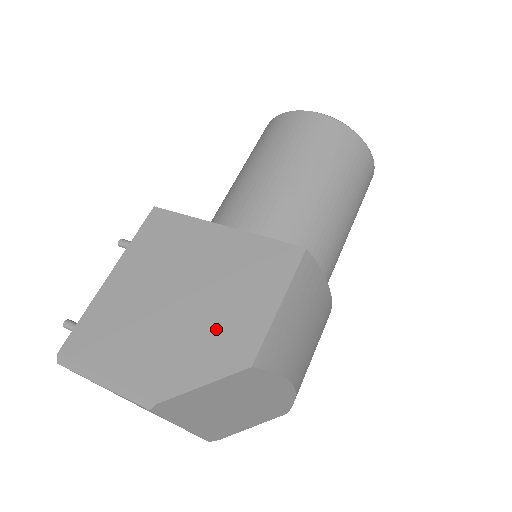
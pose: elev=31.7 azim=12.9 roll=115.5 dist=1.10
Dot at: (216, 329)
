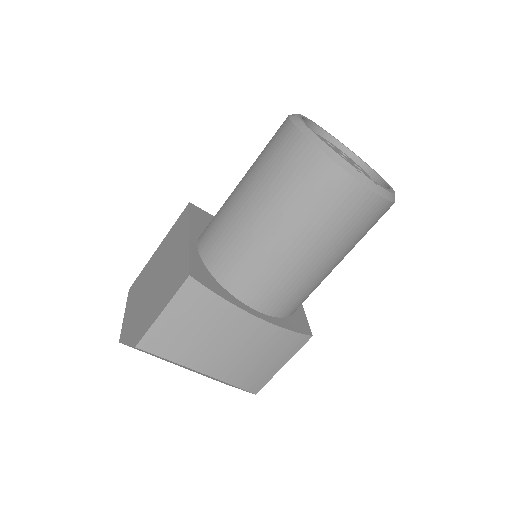
Dot at: (146, 312)
